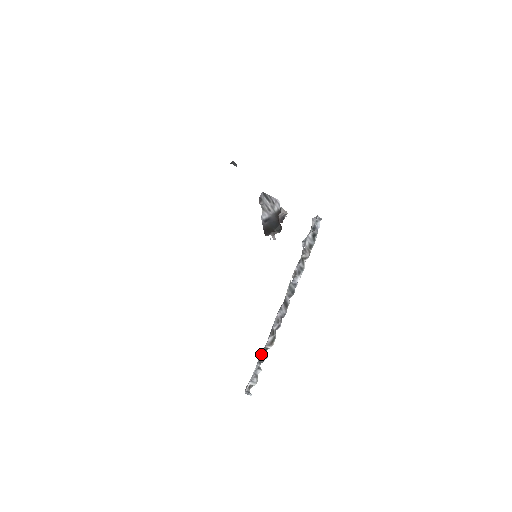
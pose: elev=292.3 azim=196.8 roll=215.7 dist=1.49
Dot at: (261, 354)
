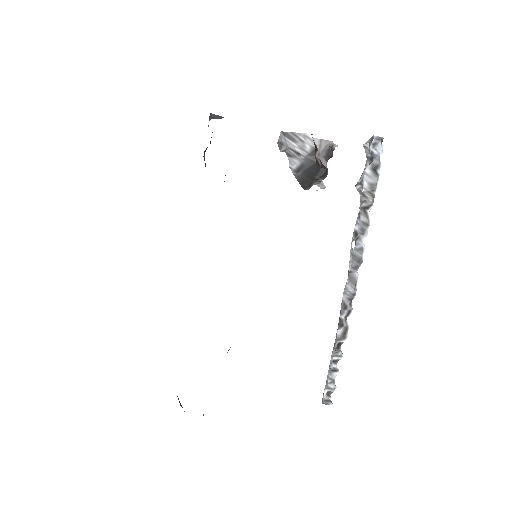
Dot at: (332, 353)
